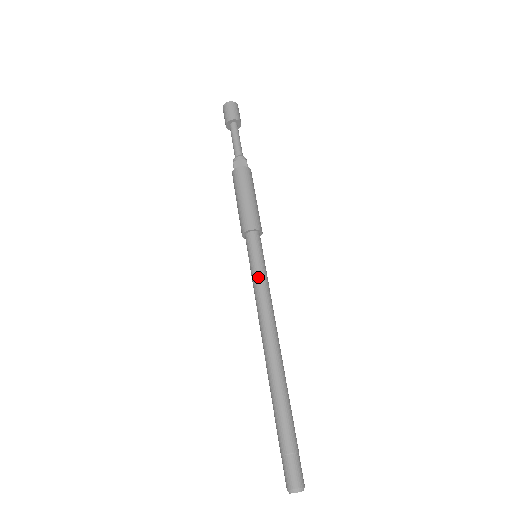
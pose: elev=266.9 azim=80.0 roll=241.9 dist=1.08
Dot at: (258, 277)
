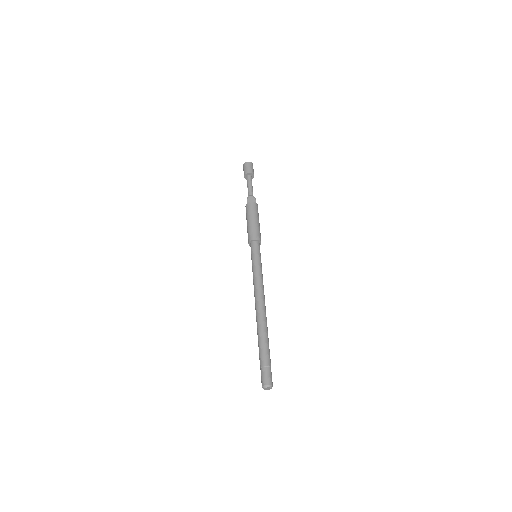
Dot at: (256, 267)
